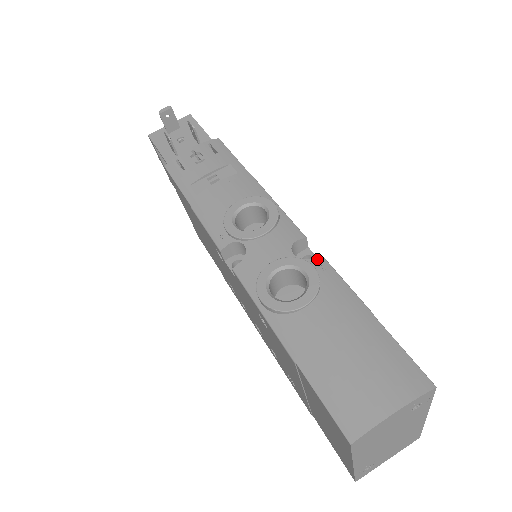
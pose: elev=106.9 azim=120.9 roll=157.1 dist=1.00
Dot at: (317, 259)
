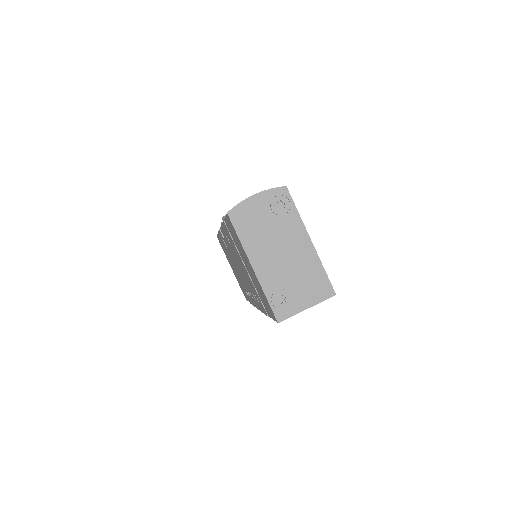
Dot at: occluded
